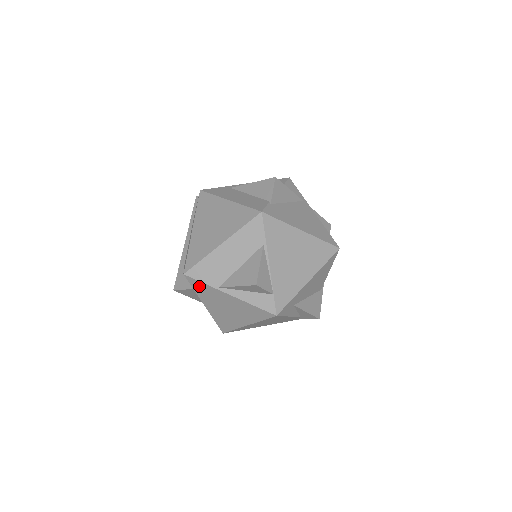
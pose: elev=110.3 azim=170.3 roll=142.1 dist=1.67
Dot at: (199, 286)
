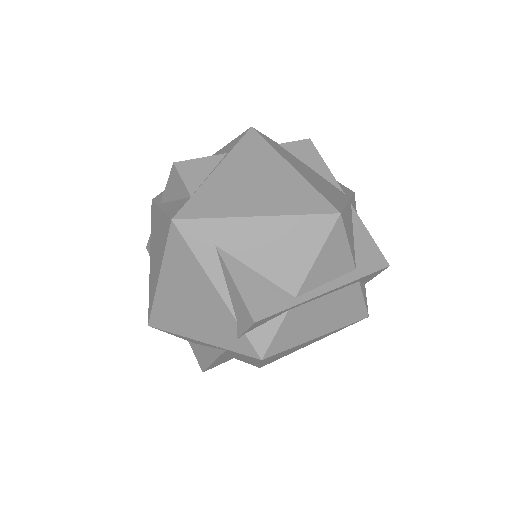
Dot at: (153, 214)
